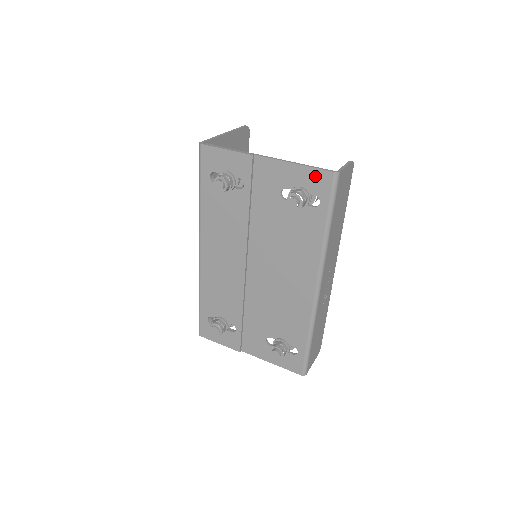
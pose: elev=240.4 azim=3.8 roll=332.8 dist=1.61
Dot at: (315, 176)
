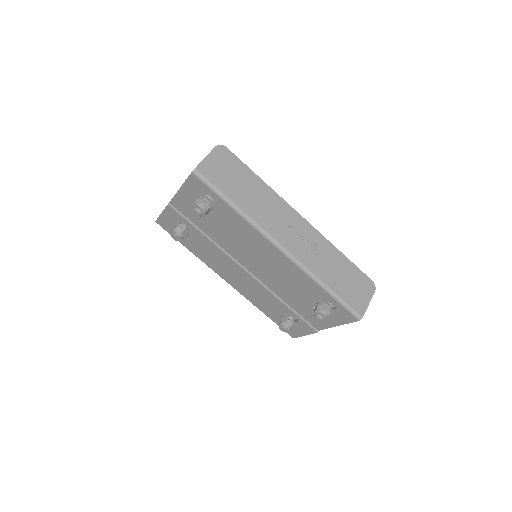
Dot at: (192, 184)
